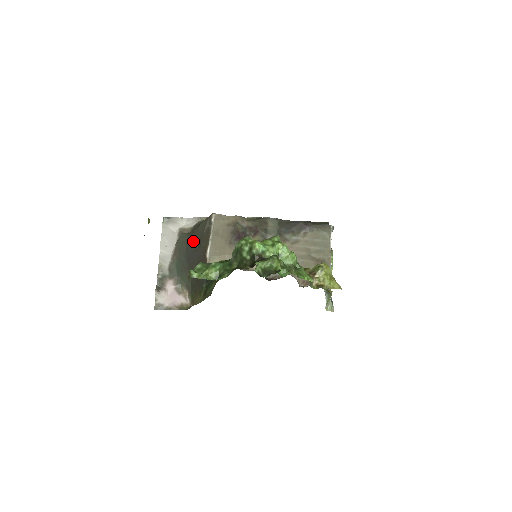
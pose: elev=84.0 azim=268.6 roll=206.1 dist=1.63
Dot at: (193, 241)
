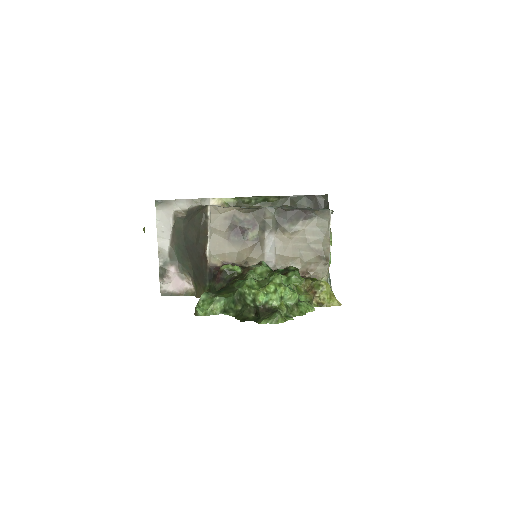
Dot at: (190, 232)
